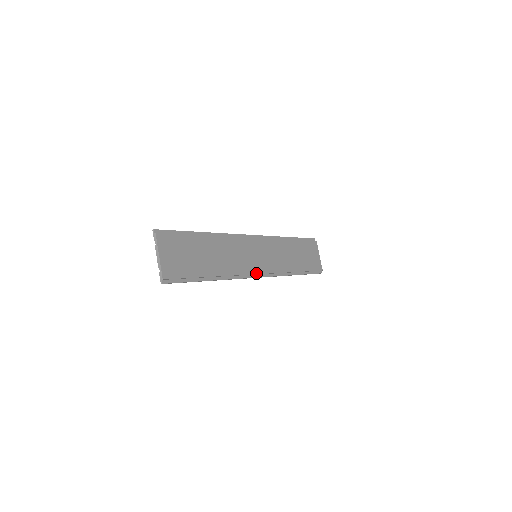
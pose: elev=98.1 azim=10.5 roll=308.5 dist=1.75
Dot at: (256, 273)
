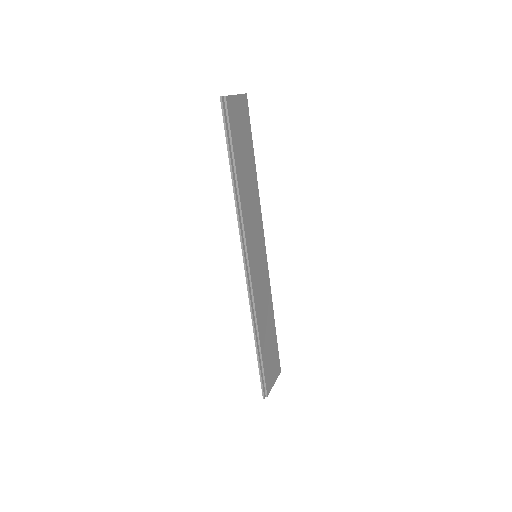
Dot at: (248, 256)
